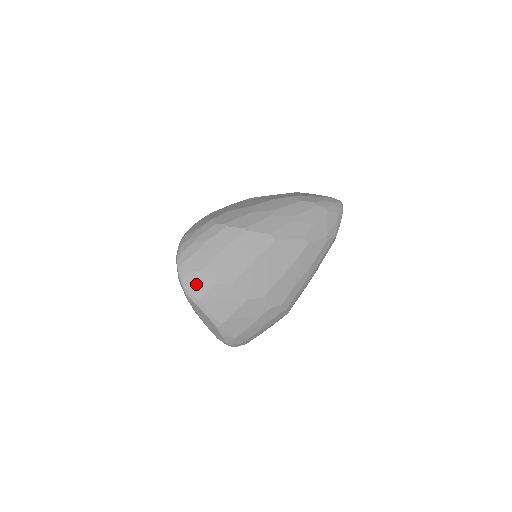
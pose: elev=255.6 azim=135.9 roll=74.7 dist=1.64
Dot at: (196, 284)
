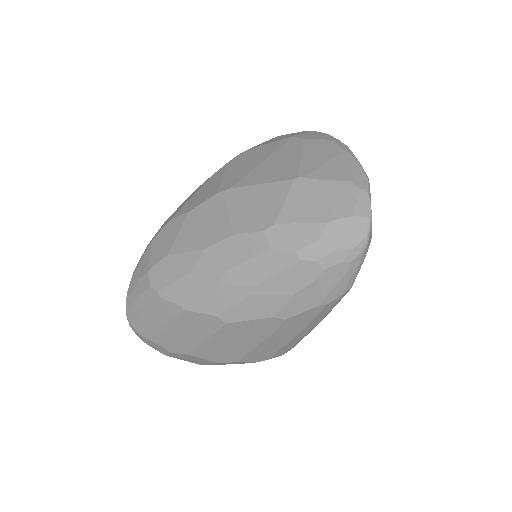
Dot at: (154, 346)
